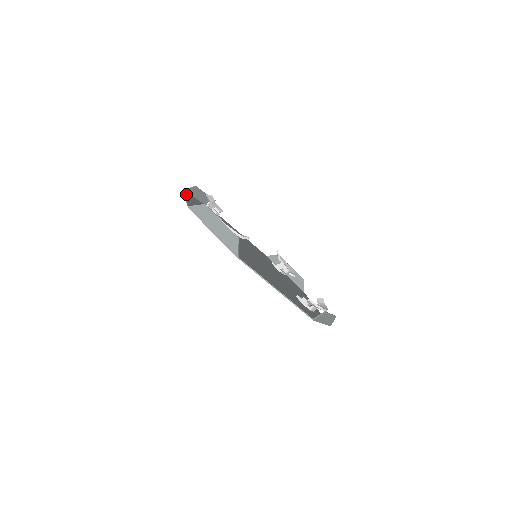
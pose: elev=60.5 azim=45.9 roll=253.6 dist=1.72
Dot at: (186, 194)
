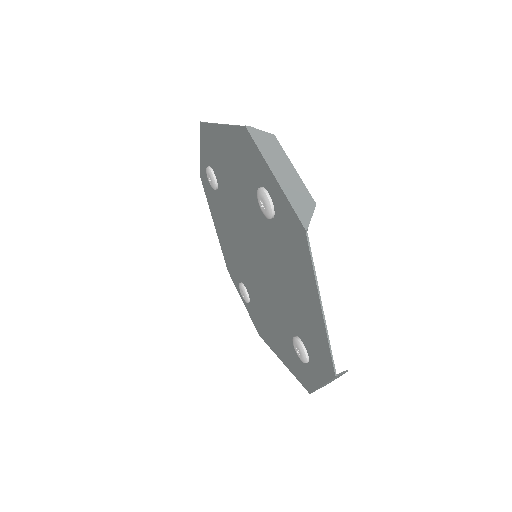
Dot at: (208, 125)
